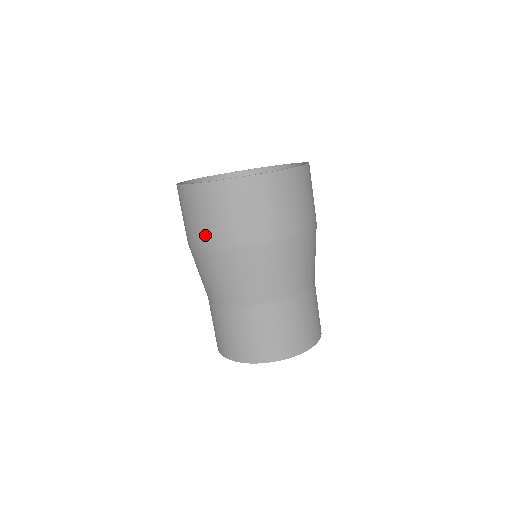
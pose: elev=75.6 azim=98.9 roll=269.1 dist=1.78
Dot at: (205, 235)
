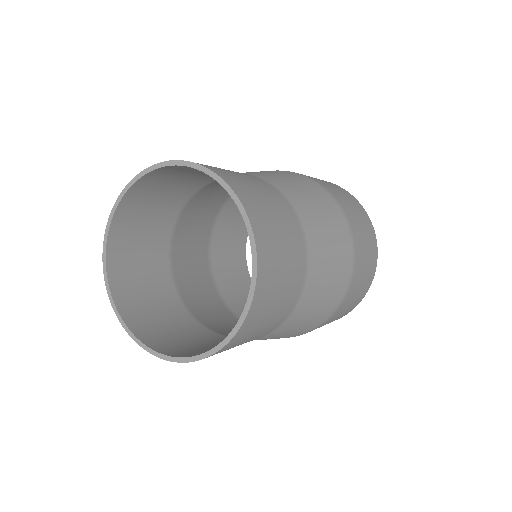
Dot at: occluded
